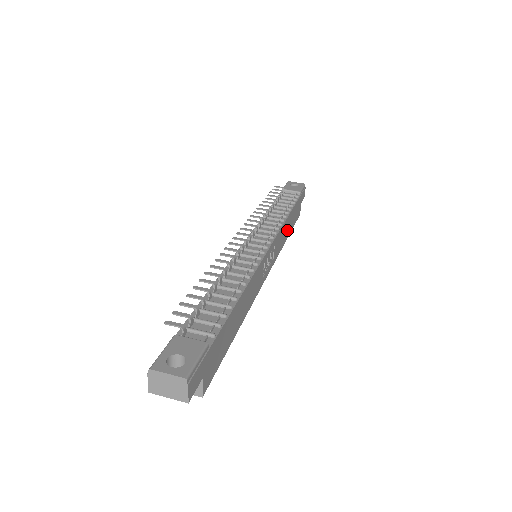
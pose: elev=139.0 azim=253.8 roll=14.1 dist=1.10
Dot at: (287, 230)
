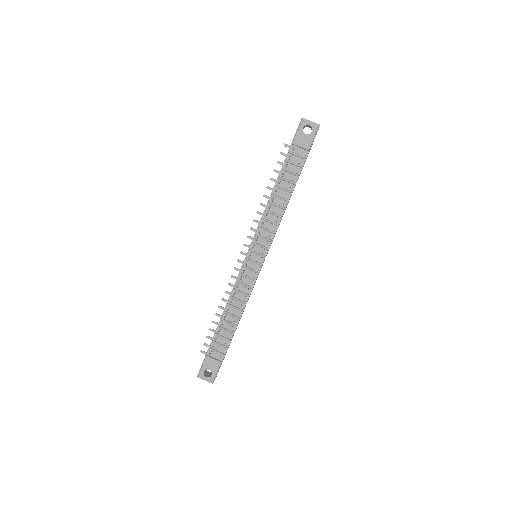
Dot at: (288, 202)
